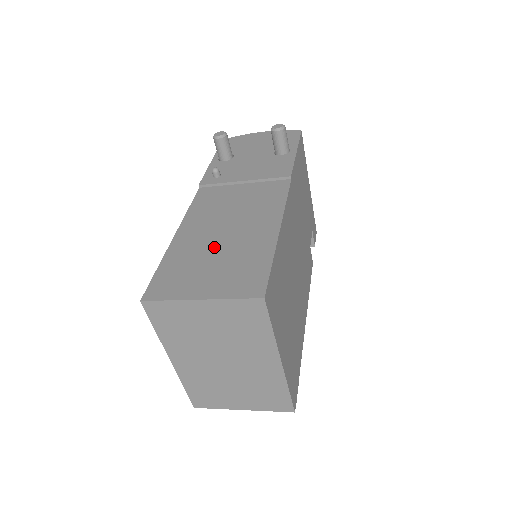
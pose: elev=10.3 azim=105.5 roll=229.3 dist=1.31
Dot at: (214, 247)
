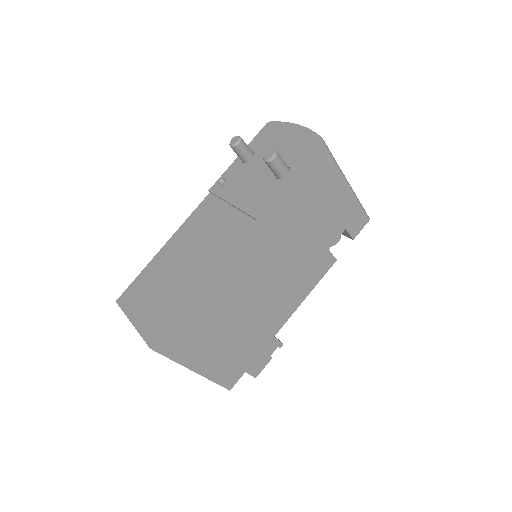
Dot at: (168, 276)
